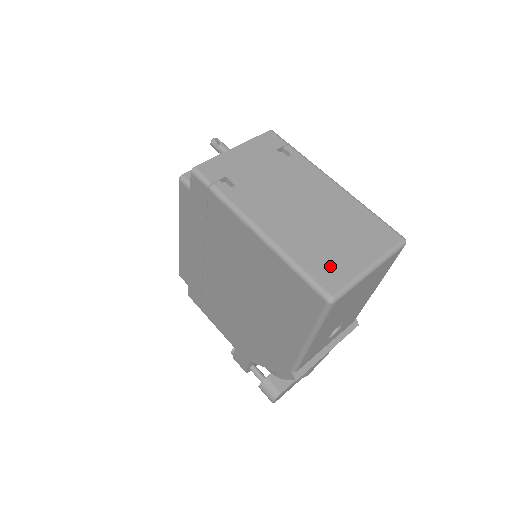
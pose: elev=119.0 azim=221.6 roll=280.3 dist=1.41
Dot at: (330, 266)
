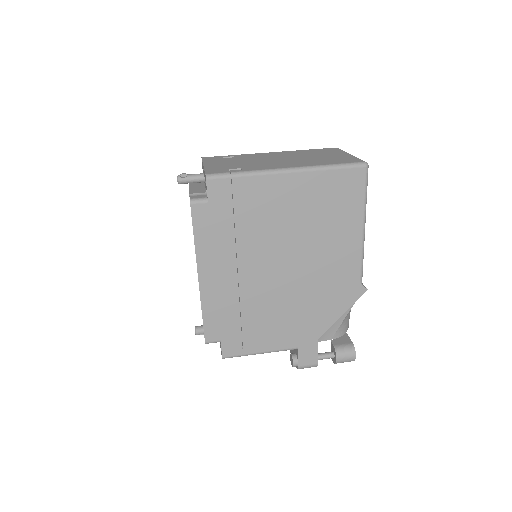
Dot at: (341, 159)
